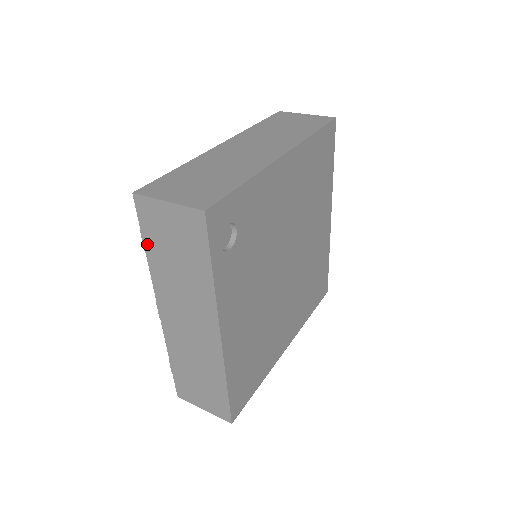
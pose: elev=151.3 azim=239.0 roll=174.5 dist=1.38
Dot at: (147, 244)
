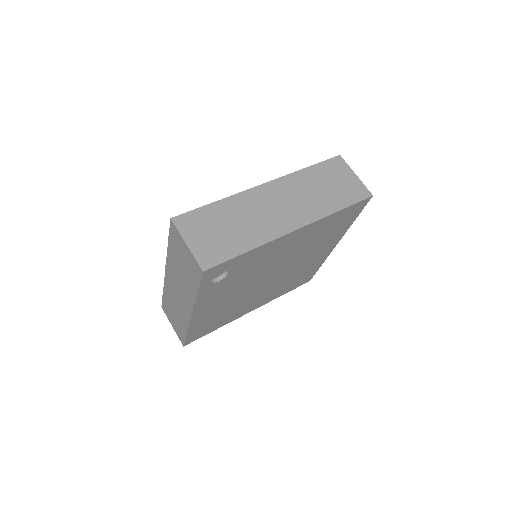
Dot at: (170, 243)
